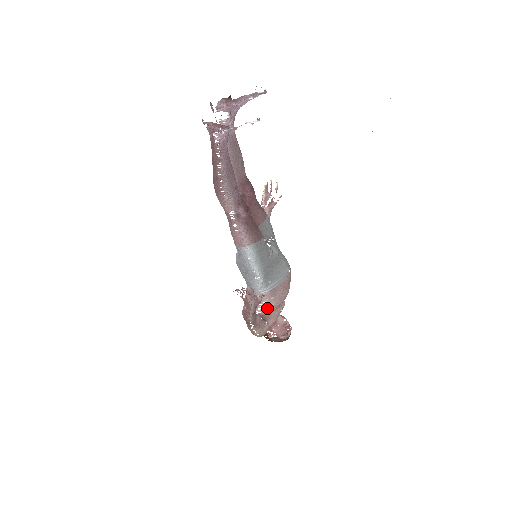
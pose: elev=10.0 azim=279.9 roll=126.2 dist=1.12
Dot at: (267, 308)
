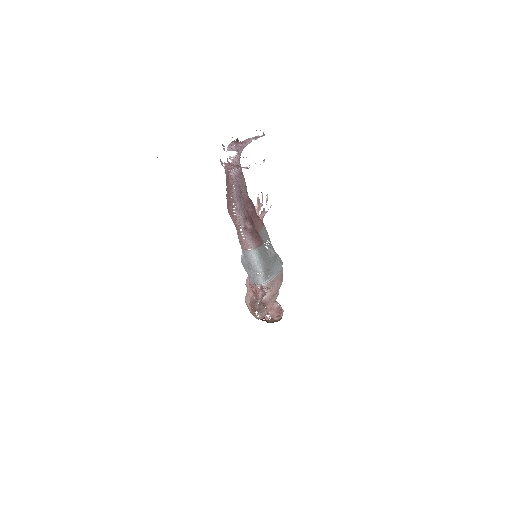
Dot at: (266, 296)
